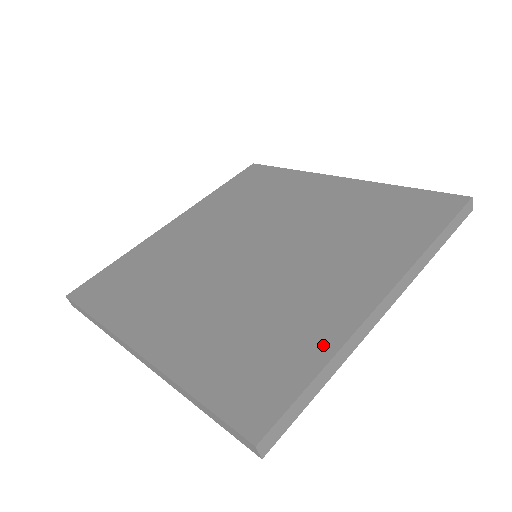
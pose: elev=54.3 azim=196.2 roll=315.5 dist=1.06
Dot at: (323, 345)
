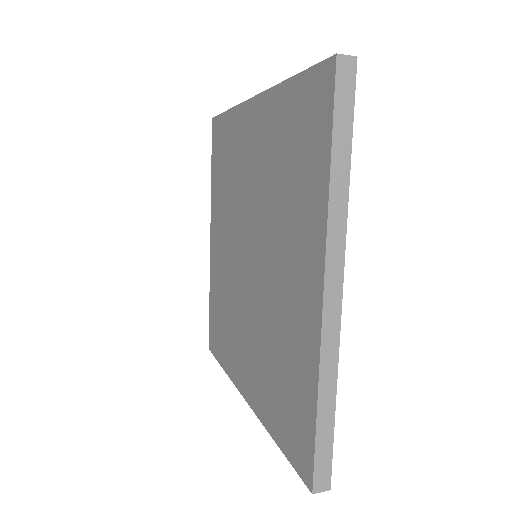
Dot at: (227, 364)
